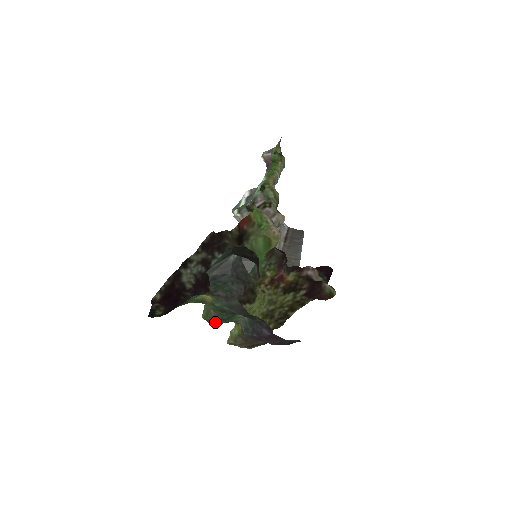
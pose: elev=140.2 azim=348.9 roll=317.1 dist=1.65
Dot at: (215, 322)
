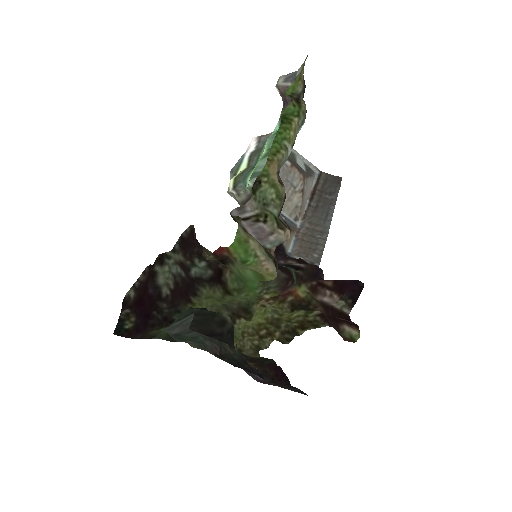
Dot at: occluded
